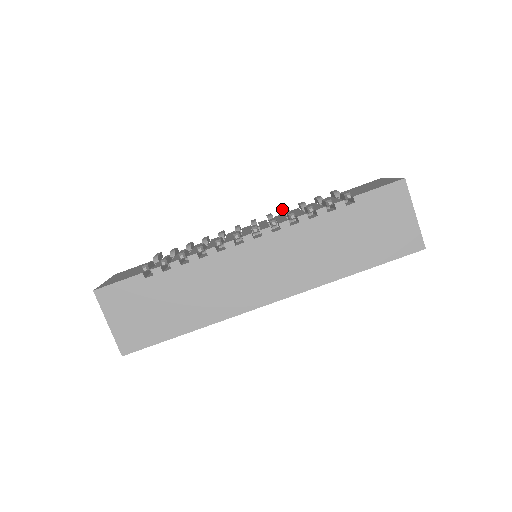
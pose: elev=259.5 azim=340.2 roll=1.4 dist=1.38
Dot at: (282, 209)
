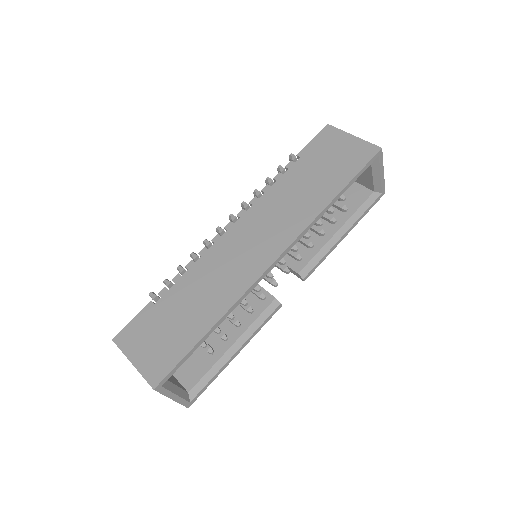
Dot at: occluded
